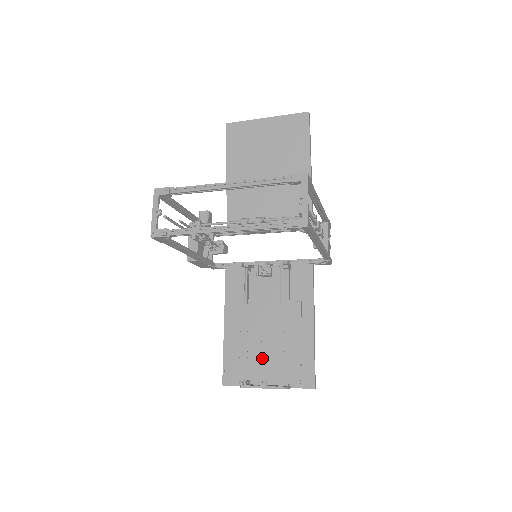
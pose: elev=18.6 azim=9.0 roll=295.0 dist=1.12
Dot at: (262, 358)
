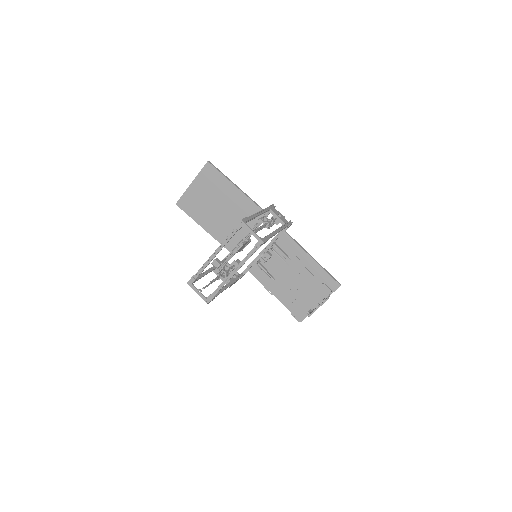
Dot at: (305, 297)
